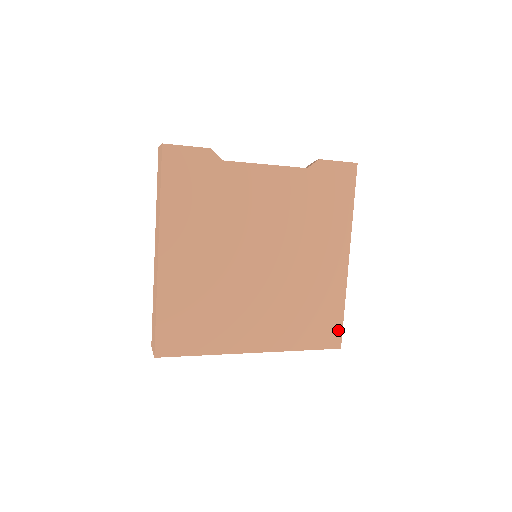
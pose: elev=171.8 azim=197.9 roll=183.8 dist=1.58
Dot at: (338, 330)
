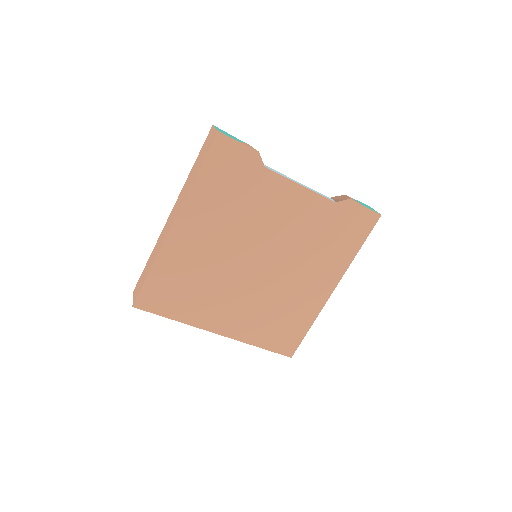
Dot at: (296, 343)
